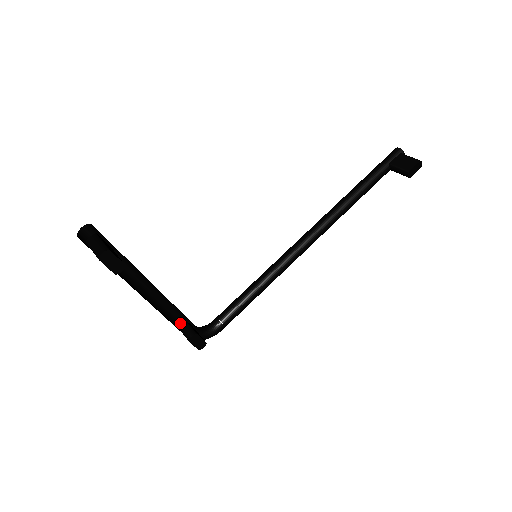
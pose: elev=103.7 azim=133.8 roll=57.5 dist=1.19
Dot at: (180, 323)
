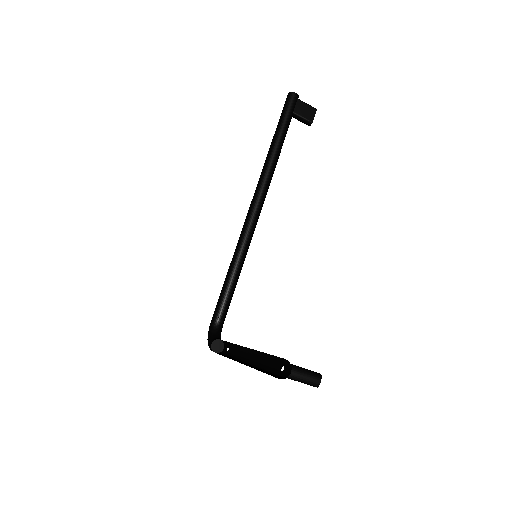
Dot at: occluded
